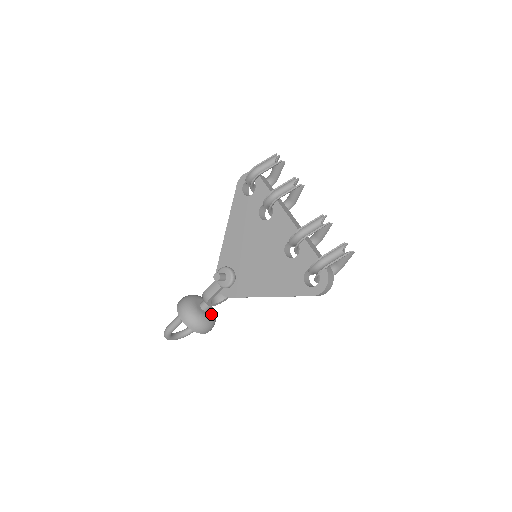
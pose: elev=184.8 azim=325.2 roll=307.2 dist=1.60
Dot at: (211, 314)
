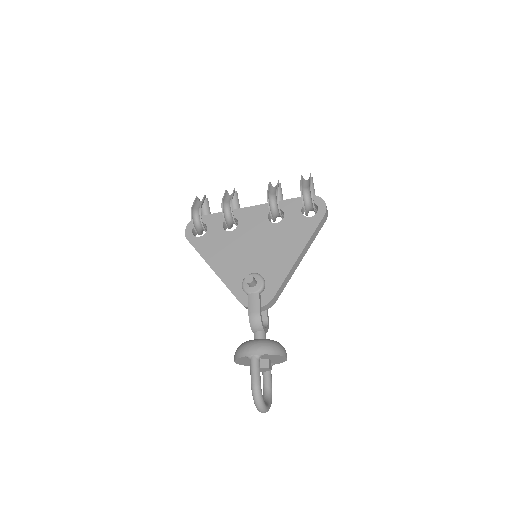
Dot at: occluded
